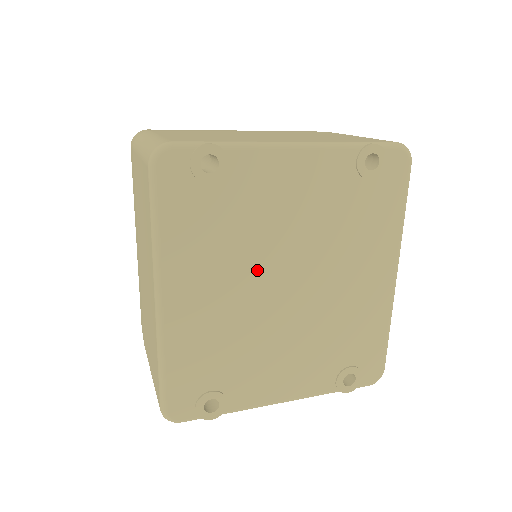
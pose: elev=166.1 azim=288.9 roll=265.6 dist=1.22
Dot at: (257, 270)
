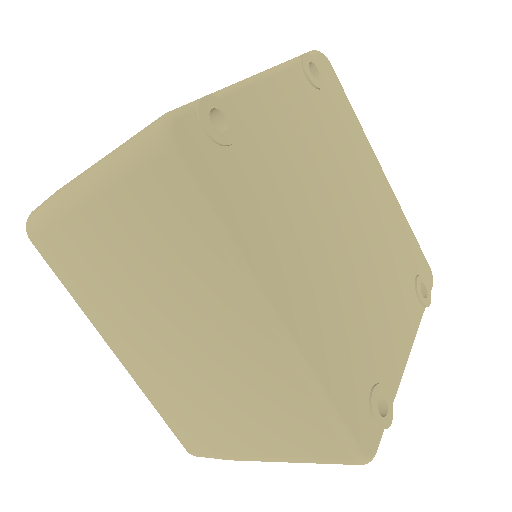
Dot at: (317, 224)
